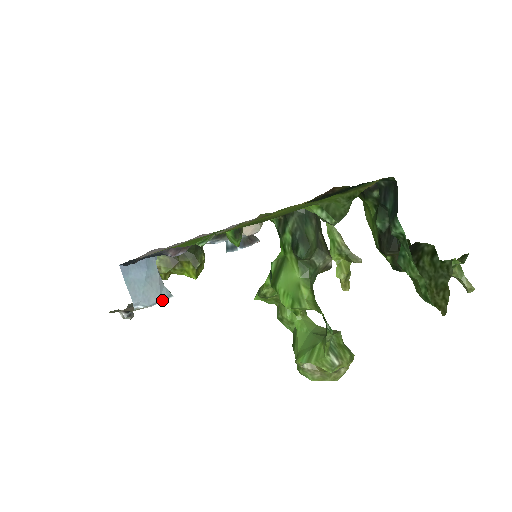
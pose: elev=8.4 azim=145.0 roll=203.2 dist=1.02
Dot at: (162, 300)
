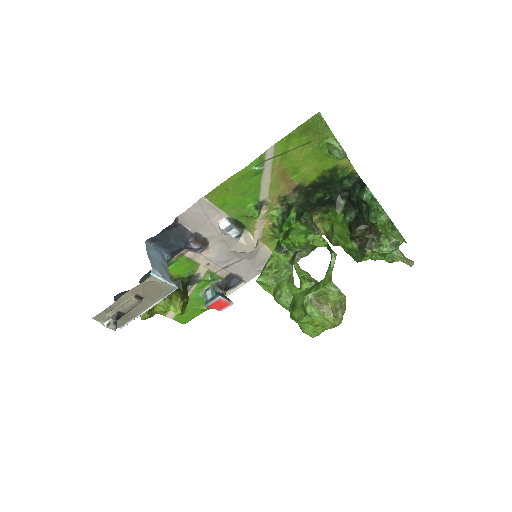
Dot at: (171, 283)
